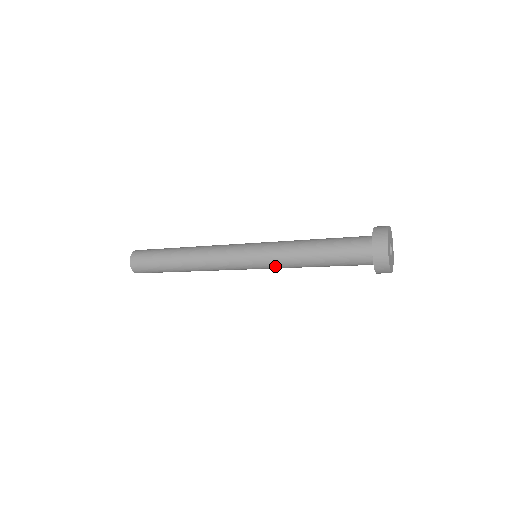
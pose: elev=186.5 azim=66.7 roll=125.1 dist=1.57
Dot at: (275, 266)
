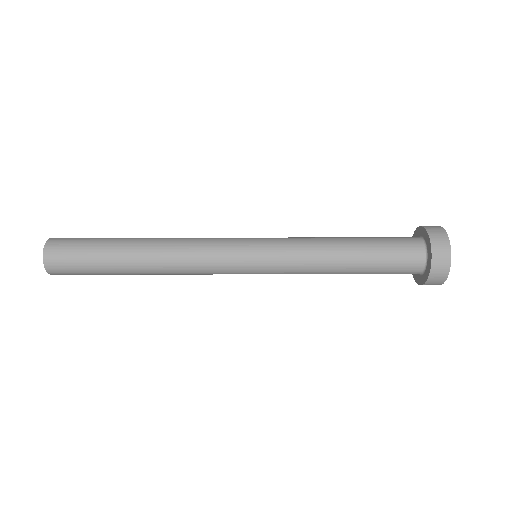
Dot at: (289, 254)
